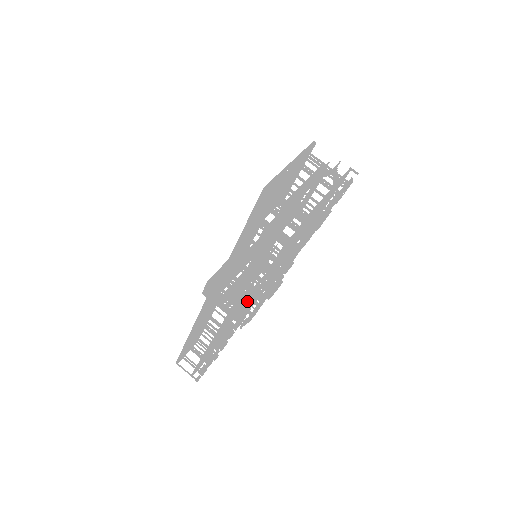
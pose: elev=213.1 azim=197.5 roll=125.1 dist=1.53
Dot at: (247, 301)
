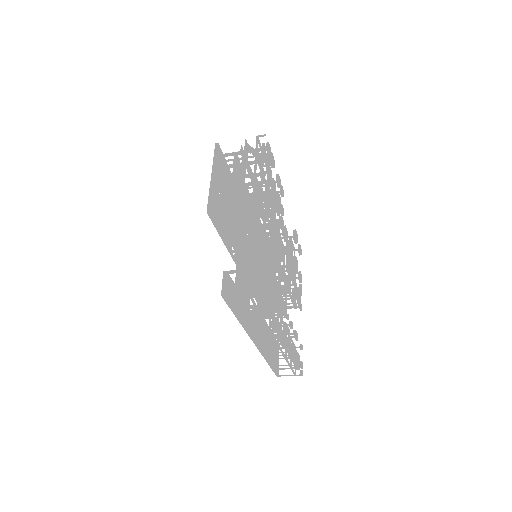
Dot at: (265, 299)
